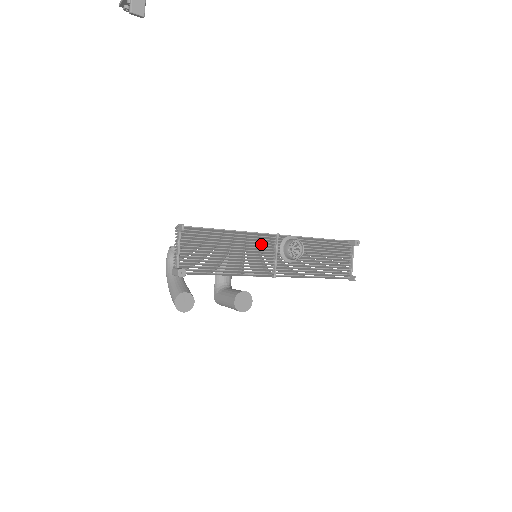
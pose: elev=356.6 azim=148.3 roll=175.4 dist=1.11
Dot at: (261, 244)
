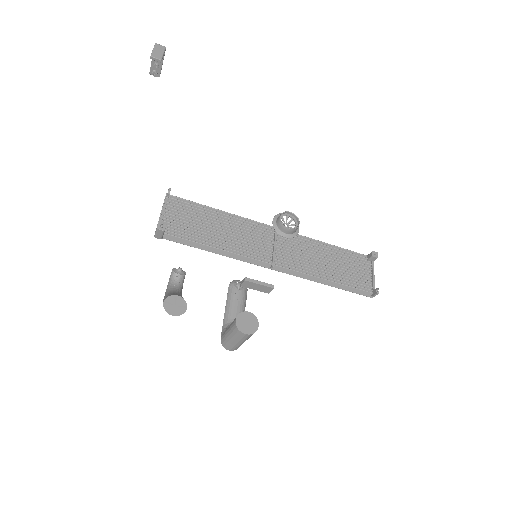
Dot at: (258, 235)
